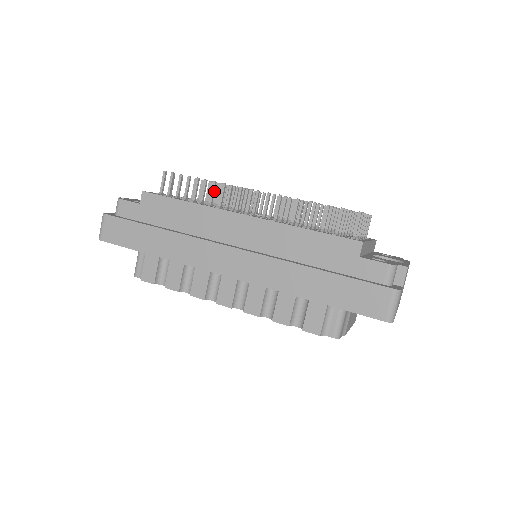
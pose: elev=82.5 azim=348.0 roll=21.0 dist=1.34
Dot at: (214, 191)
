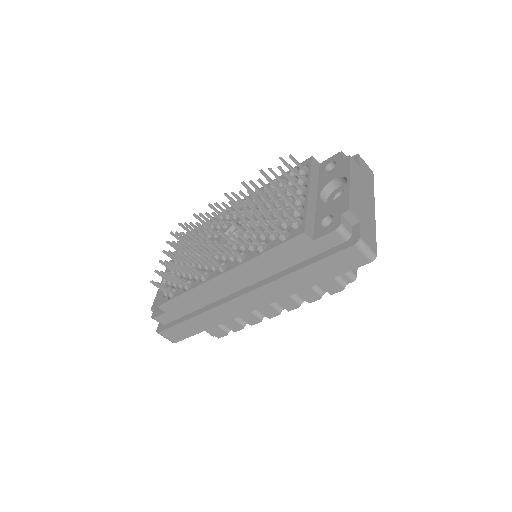
Dot at: (189, 268)
